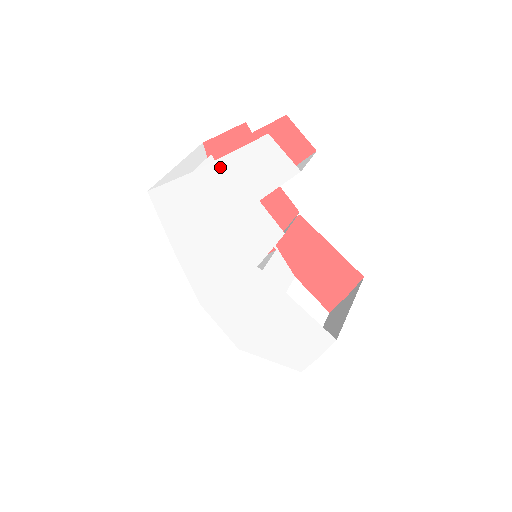
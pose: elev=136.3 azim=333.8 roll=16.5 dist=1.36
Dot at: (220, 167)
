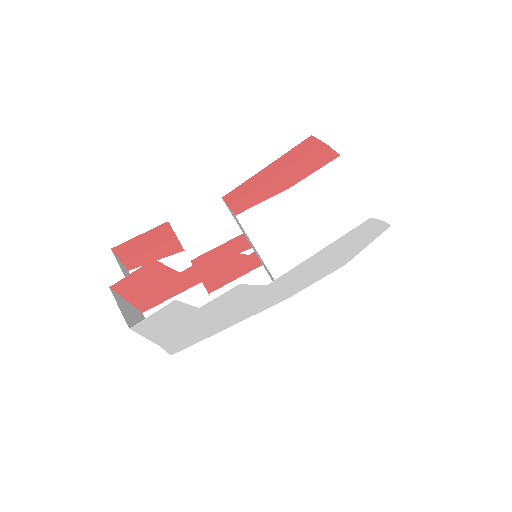
Dot at: (158, 336)
